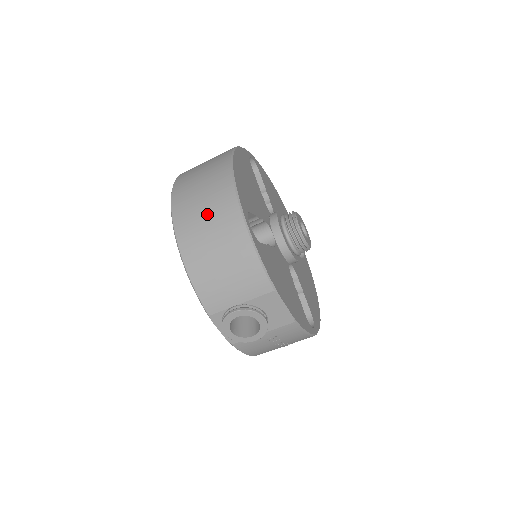
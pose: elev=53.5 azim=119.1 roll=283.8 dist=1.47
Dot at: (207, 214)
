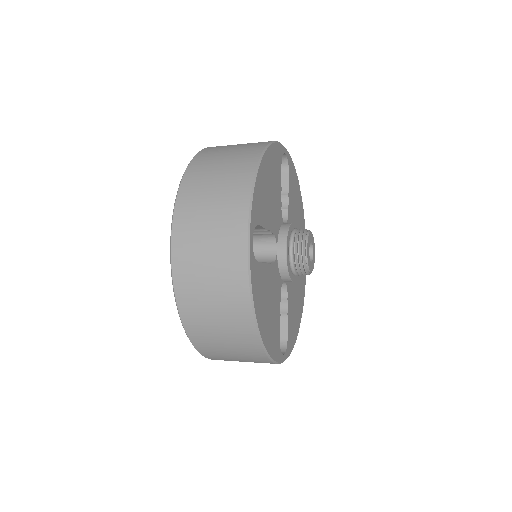
Dot at: occluded
